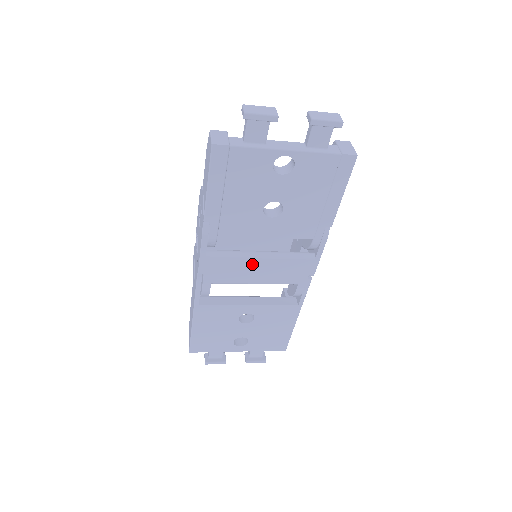
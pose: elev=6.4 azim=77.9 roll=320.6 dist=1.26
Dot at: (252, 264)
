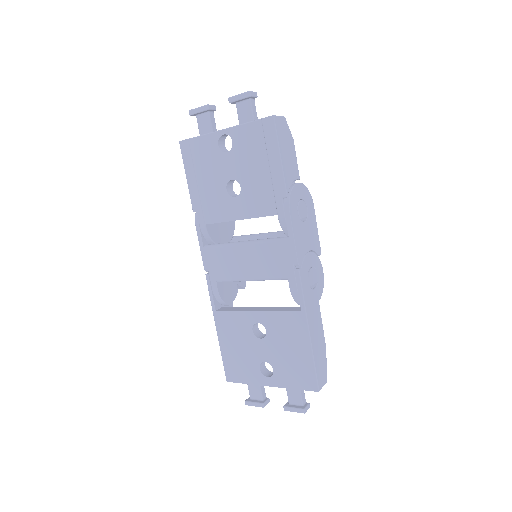
Dot at: (239, 254)
